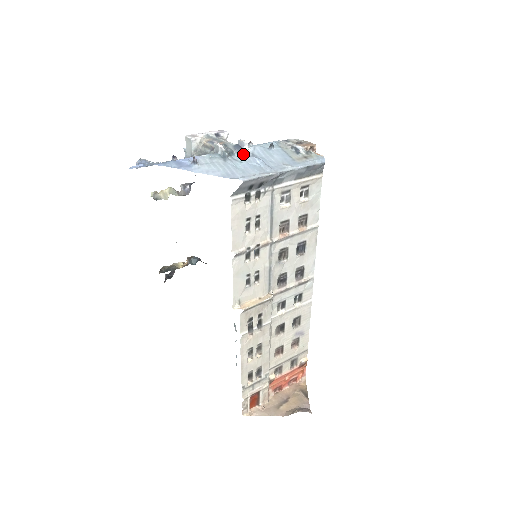
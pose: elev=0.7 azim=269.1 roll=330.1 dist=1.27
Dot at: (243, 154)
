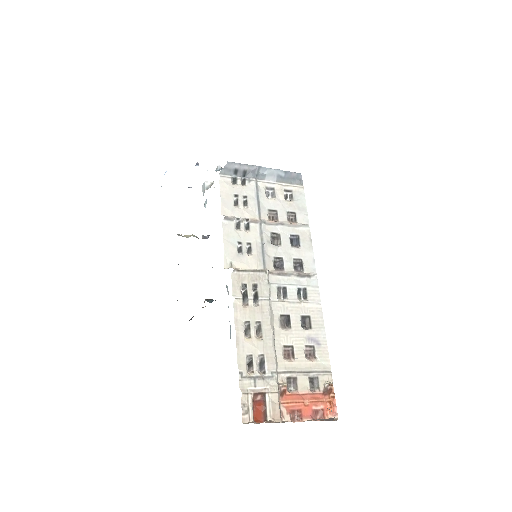
Dot at: occluded
